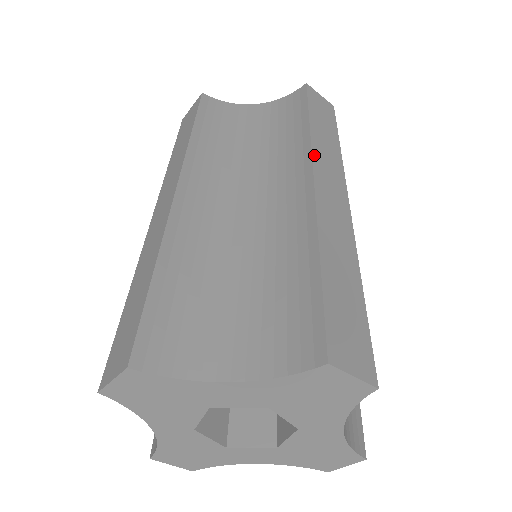
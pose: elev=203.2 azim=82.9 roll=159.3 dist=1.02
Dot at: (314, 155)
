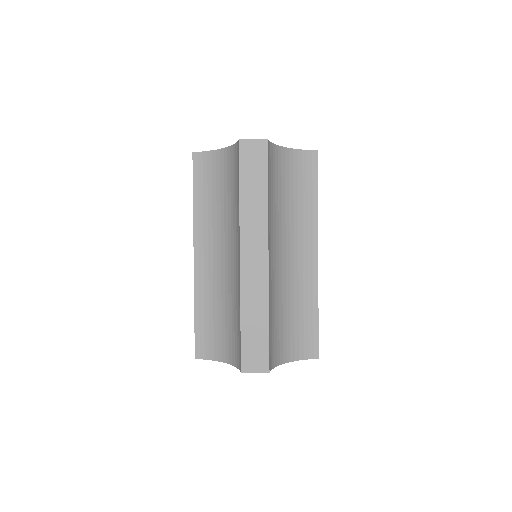
Dot at: (241, 232)
